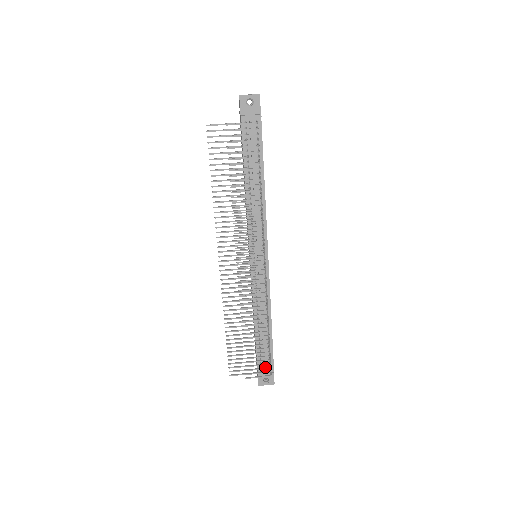
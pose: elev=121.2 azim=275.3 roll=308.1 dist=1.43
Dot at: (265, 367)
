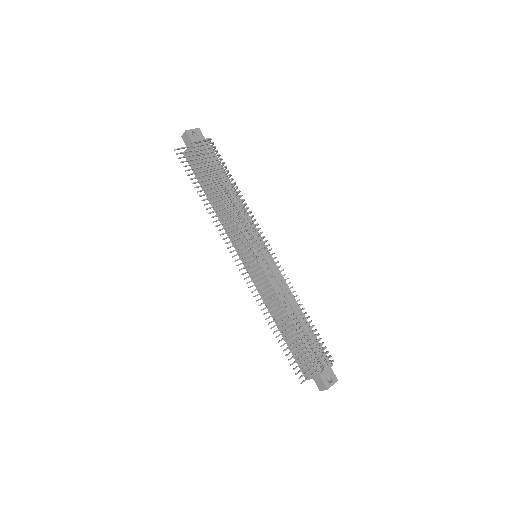
Dot at: (322, 360)
